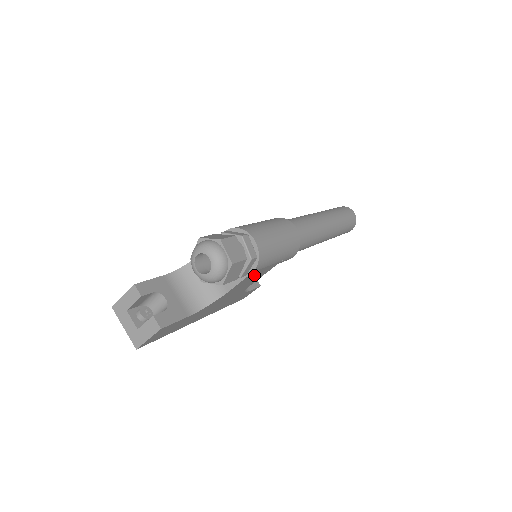
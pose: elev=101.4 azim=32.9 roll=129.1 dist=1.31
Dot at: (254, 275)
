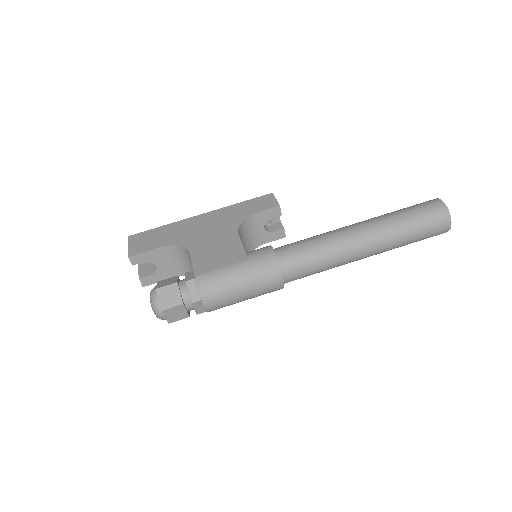
Dot at: occluded
